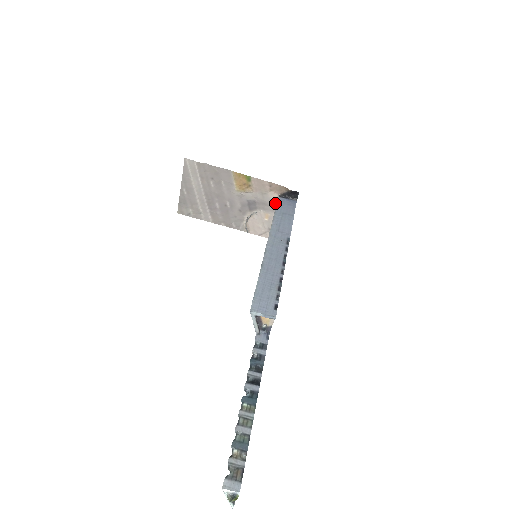
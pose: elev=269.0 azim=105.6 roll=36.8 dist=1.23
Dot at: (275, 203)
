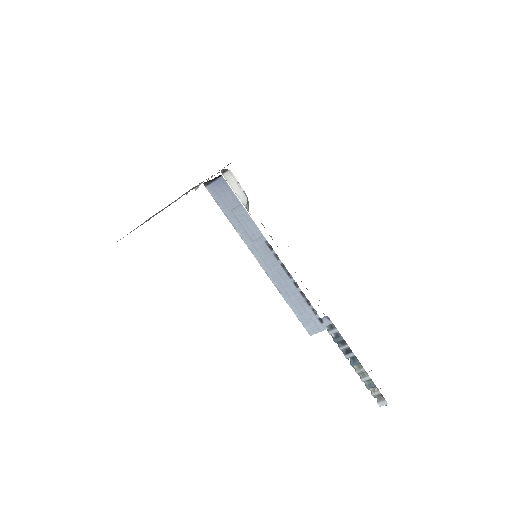
Dot at: occluded
